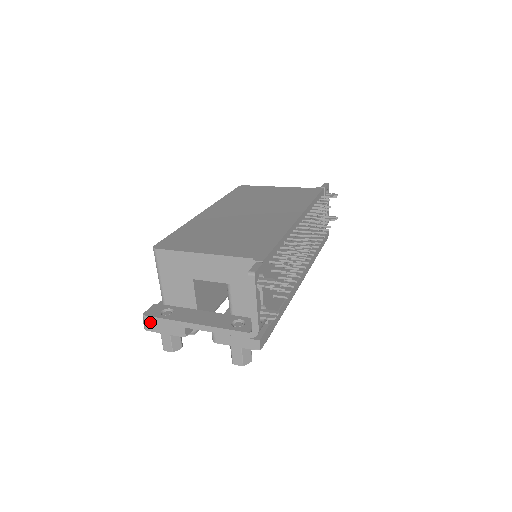
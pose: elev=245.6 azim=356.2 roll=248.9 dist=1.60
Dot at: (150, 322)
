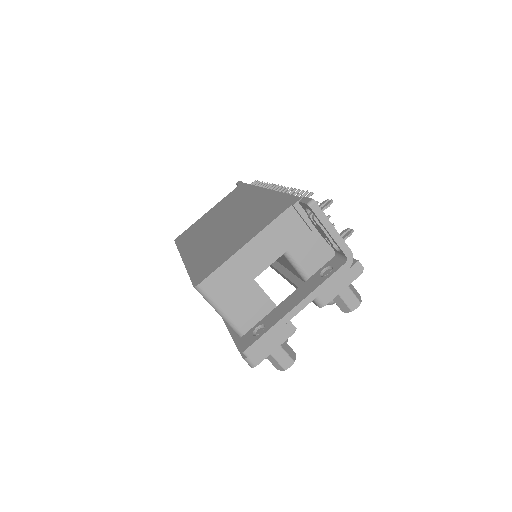
Dot at: (255, 352)
